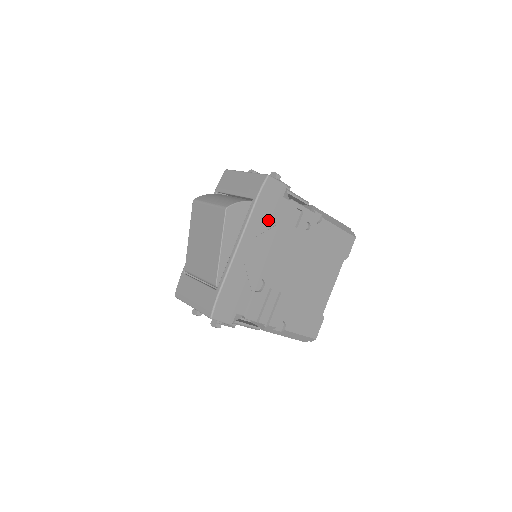
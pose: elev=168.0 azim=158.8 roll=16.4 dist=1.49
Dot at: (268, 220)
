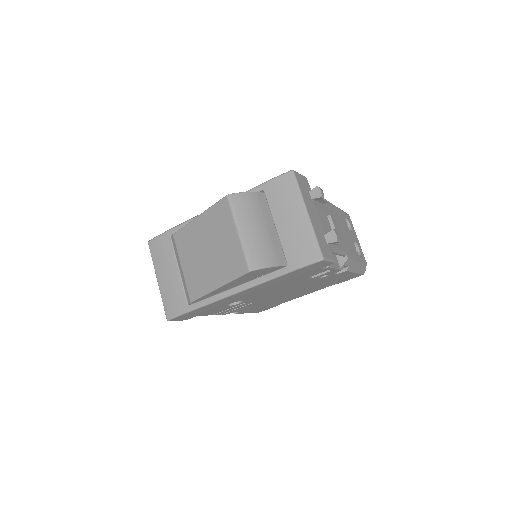
Dot at: (287, 279)
